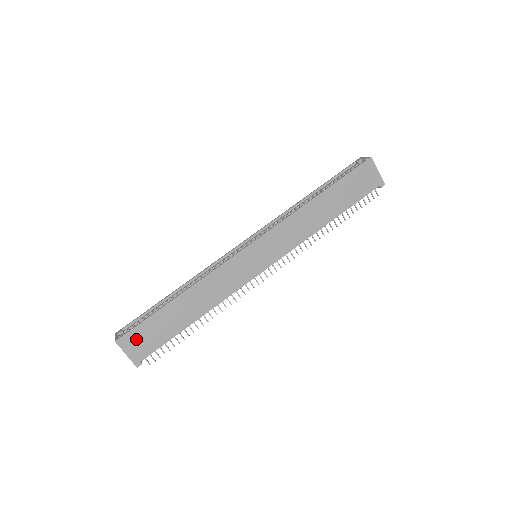
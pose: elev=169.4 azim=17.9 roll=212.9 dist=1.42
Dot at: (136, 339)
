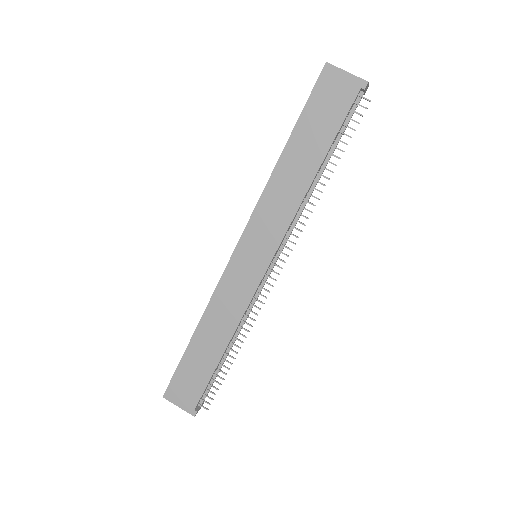
Dot at: (179, 389)
